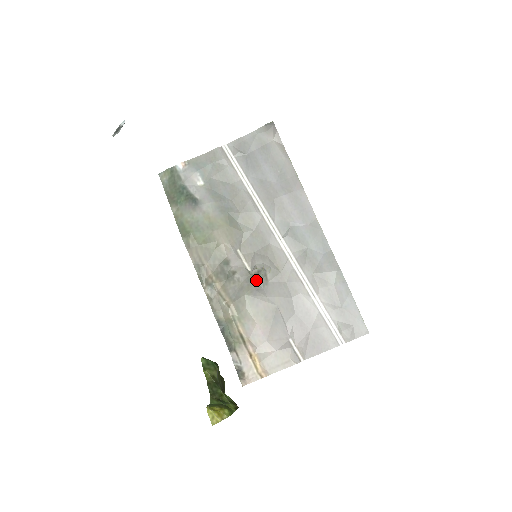
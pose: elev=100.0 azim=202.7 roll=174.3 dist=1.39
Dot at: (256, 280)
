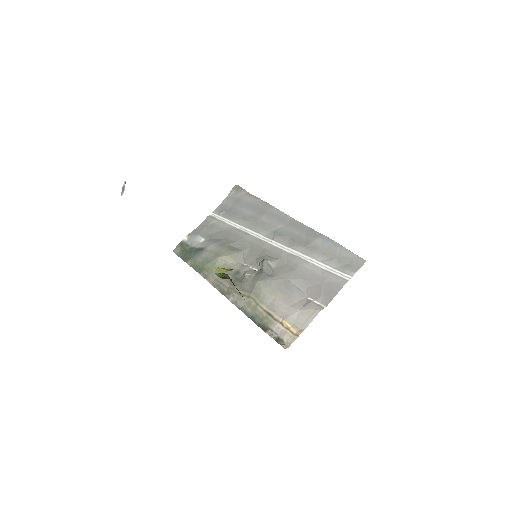
Dot at: (263, 271)
